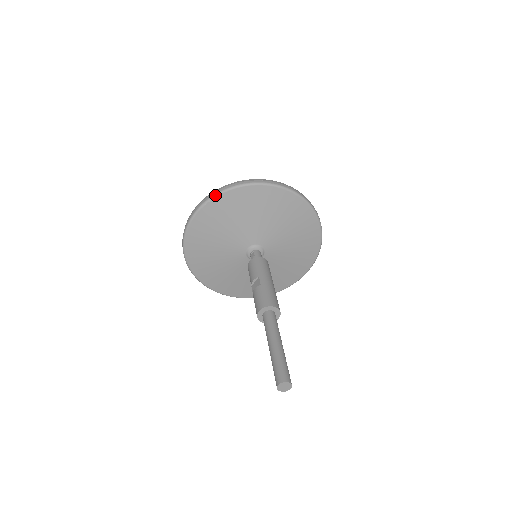
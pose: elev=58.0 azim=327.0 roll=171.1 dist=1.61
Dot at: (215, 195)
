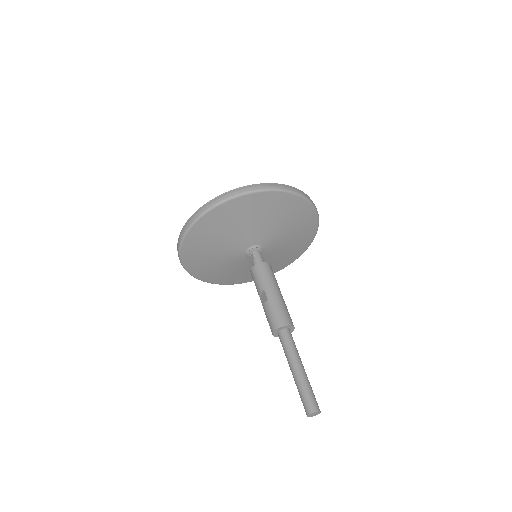
Dot at: (195, 221)
